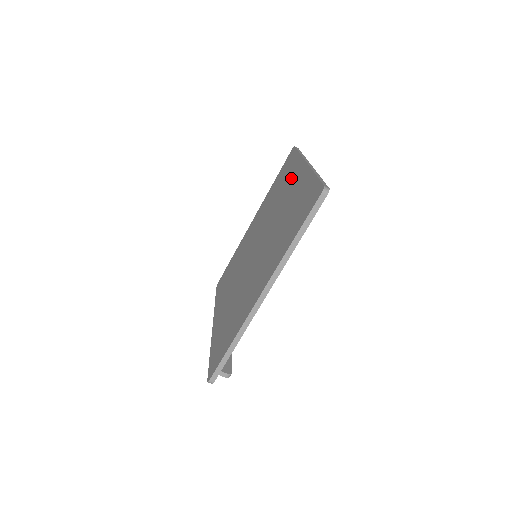
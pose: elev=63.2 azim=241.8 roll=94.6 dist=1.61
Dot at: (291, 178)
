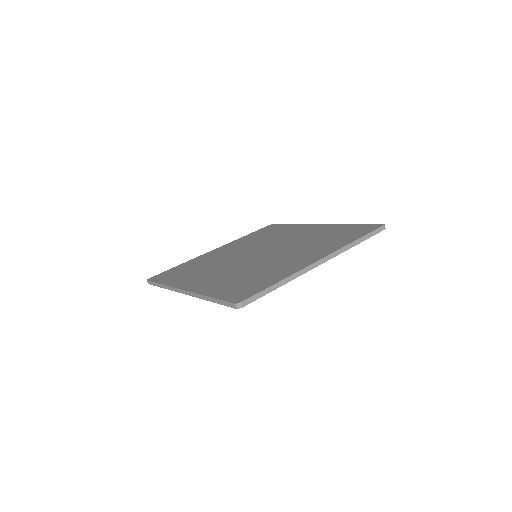
Dot at: (319, 249)
